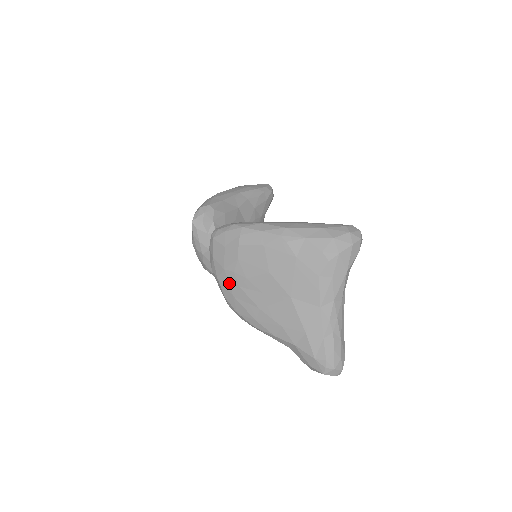
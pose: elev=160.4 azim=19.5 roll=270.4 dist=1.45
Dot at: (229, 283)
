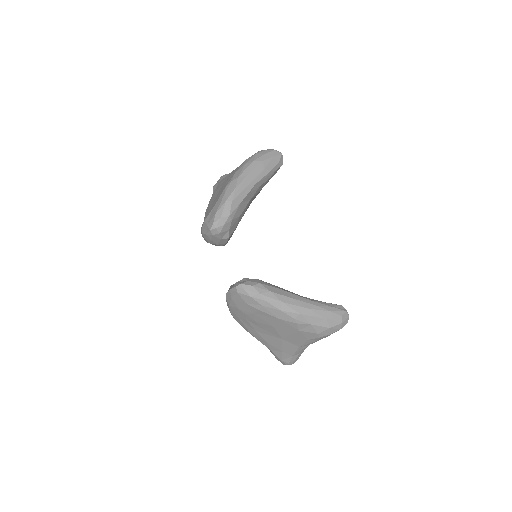
Dot at: (238, 314)
